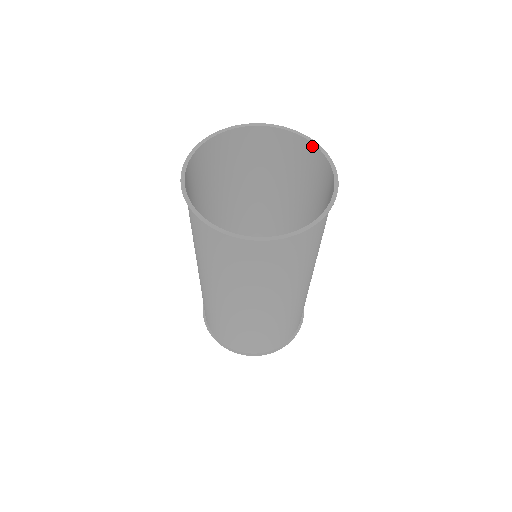
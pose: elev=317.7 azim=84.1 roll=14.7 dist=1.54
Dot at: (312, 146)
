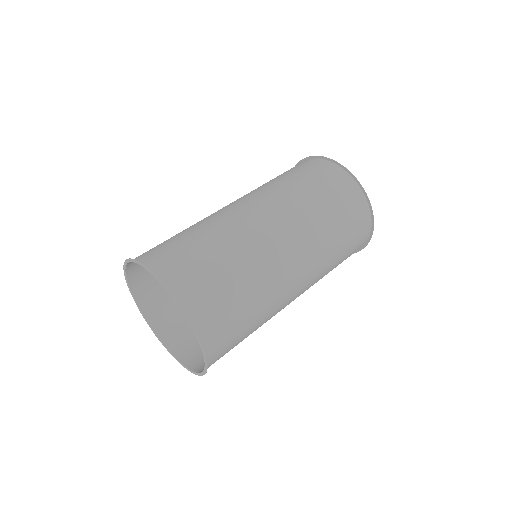
Dot at: (206, 352)
